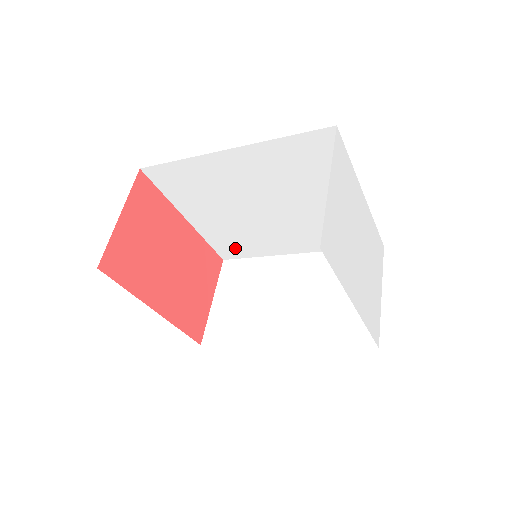
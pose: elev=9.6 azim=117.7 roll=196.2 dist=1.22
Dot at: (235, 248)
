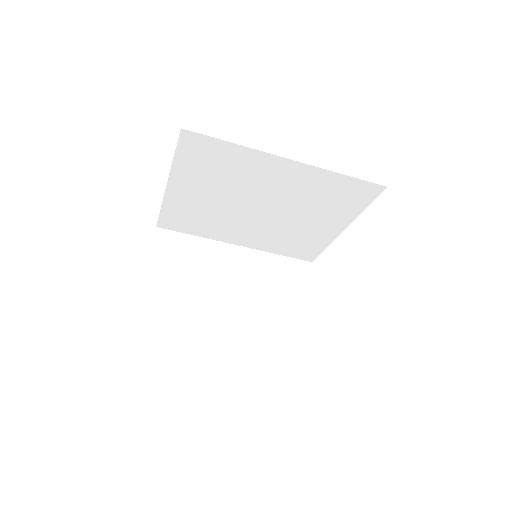
Dot at: (184, 223)
